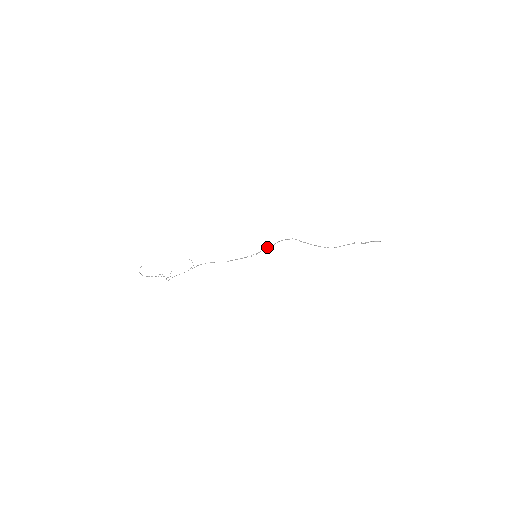
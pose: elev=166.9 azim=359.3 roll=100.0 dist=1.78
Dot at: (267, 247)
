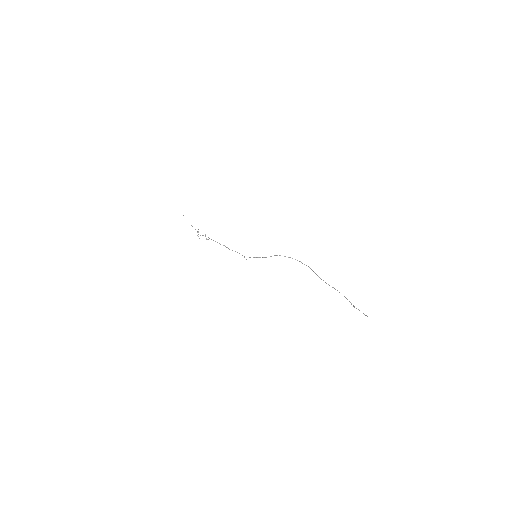
Dot at: (260, 257)
